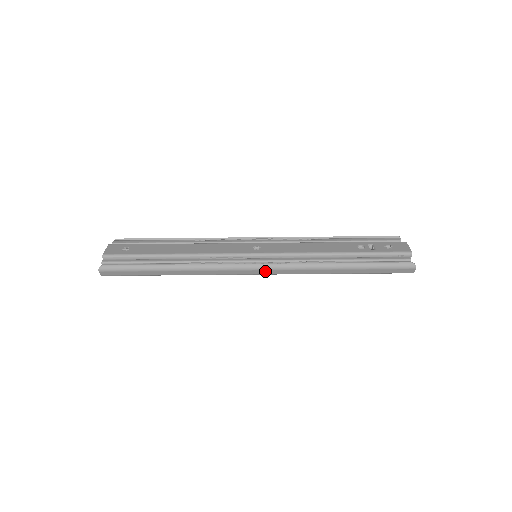
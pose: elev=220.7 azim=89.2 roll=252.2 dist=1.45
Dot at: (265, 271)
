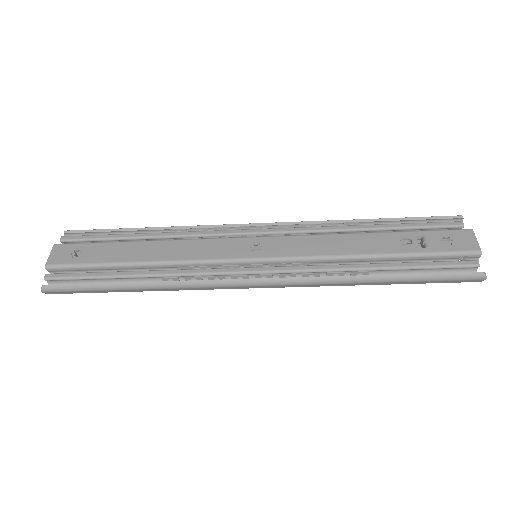
Dot at: (268, 286)
